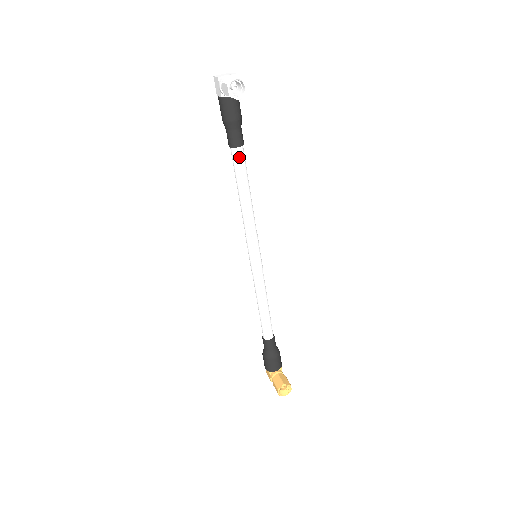
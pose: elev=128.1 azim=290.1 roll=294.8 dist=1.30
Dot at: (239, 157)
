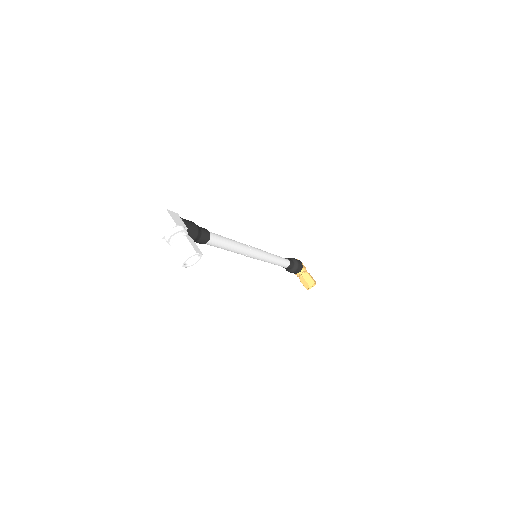
Dot at: (211, 243)
